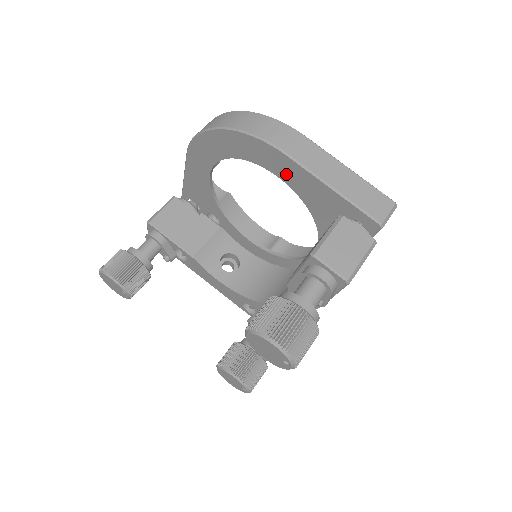
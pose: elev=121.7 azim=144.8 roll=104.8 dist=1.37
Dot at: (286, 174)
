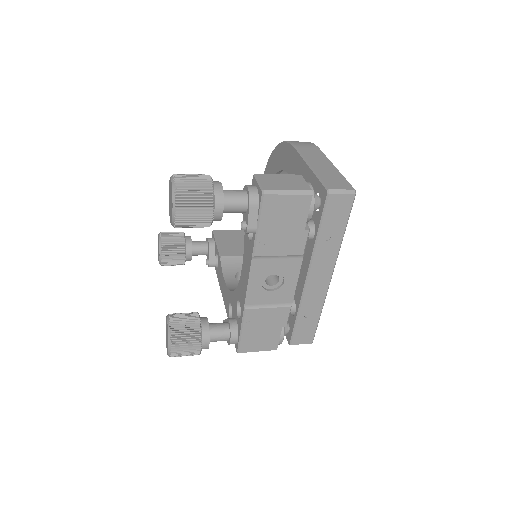
Dot at: (293, 169)
